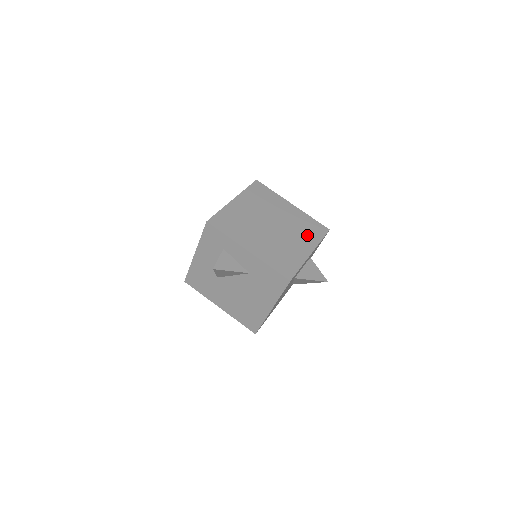
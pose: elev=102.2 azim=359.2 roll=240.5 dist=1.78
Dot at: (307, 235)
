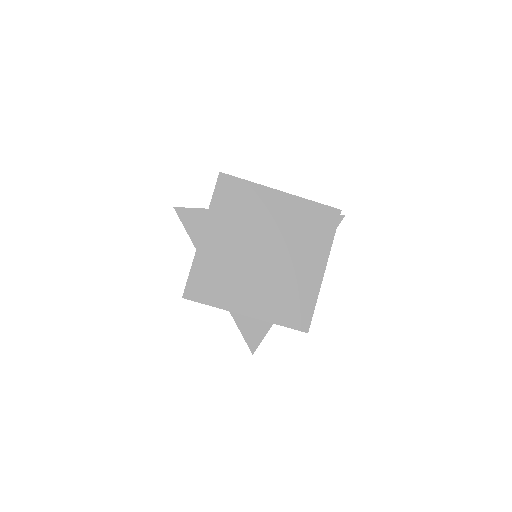
Dot at: (276, 303)
